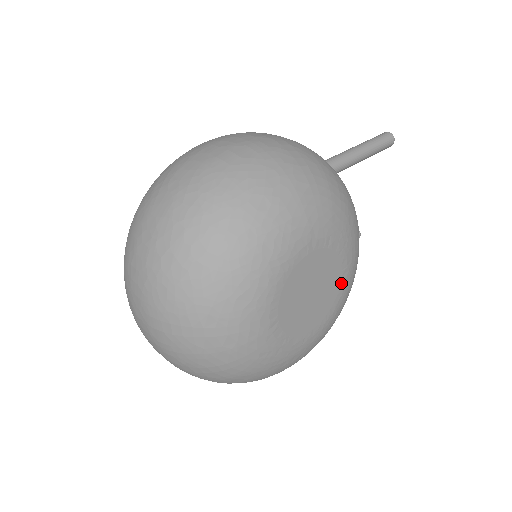
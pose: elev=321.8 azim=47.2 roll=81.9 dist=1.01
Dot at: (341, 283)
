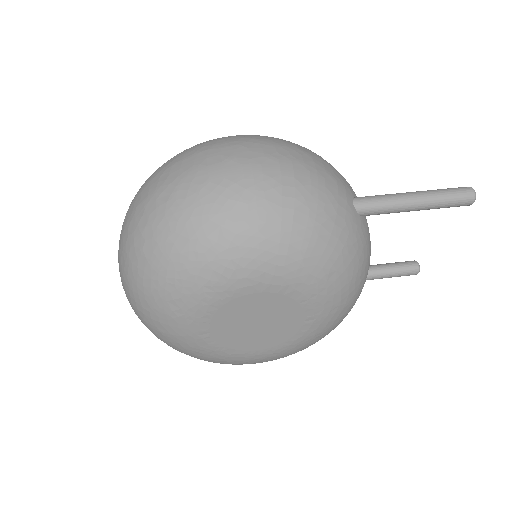
Dot at: (303, 326)
